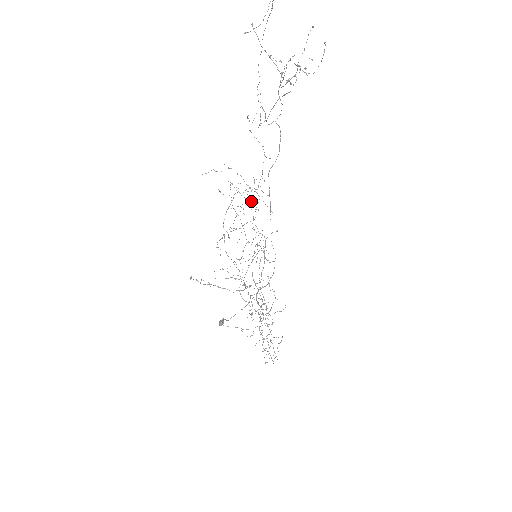
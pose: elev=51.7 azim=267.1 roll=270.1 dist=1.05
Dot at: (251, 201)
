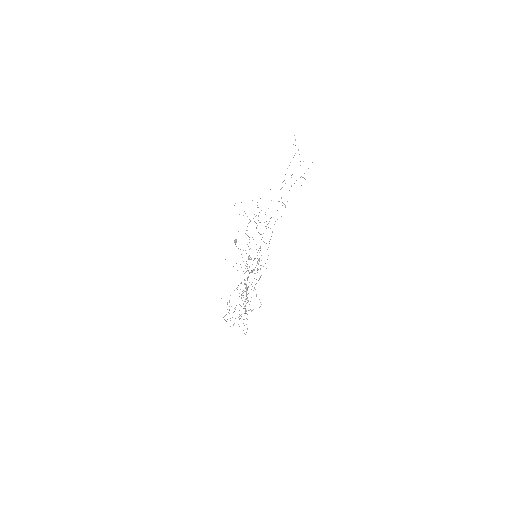
Dot at: (251, 270)
